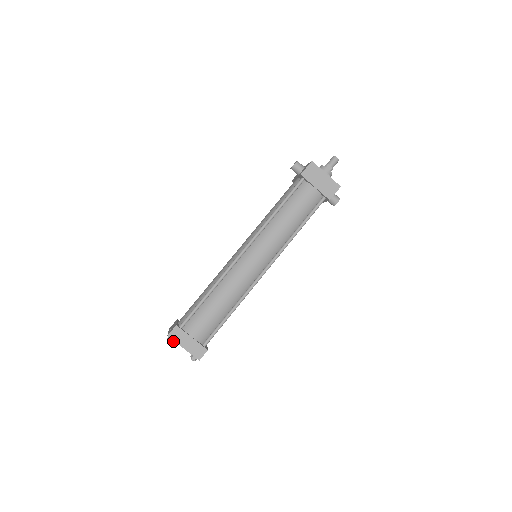
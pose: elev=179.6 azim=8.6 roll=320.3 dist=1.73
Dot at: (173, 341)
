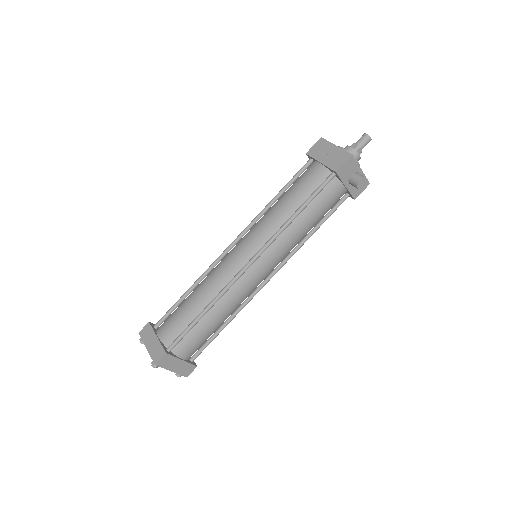
Dot at: occluded
